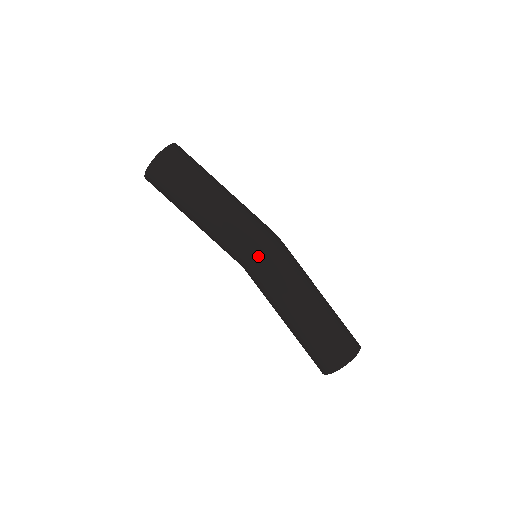
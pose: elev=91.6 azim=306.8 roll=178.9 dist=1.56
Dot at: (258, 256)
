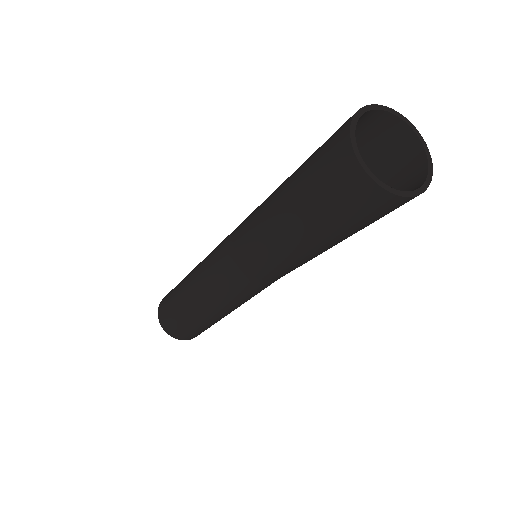
Dot at: (235, 230)
